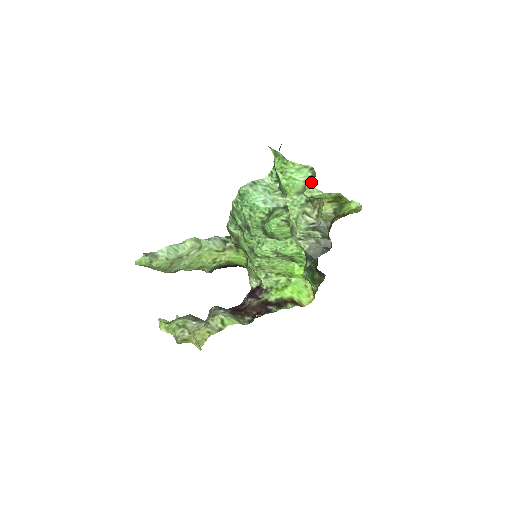
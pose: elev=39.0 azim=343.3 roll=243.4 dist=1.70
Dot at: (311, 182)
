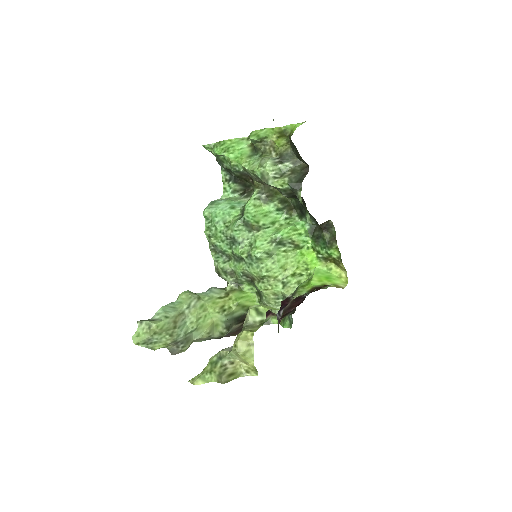
Dot at: occluded
